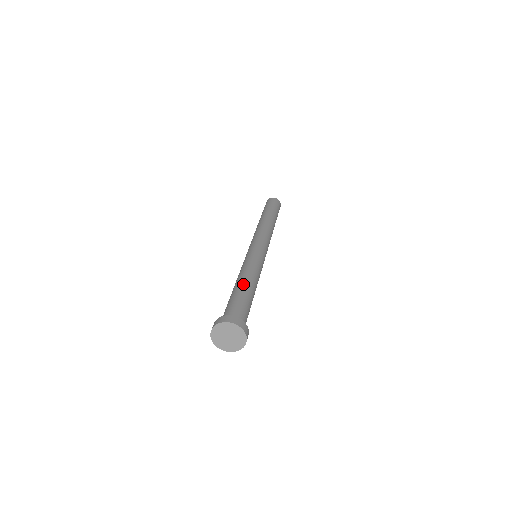
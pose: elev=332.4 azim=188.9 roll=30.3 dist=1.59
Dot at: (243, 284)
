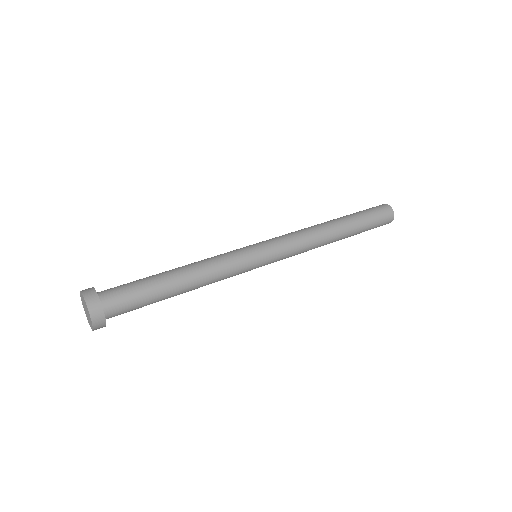
Dot at: (171, 271)
